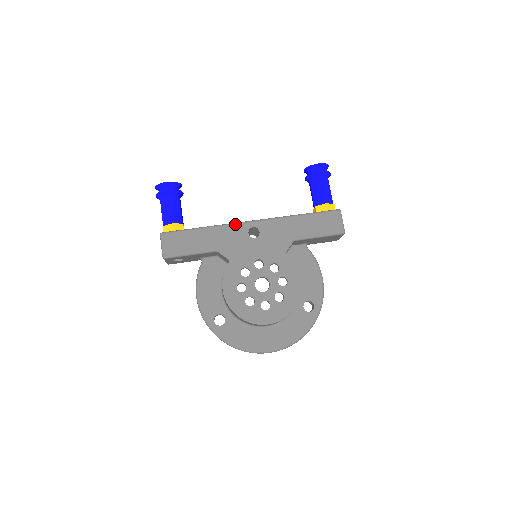
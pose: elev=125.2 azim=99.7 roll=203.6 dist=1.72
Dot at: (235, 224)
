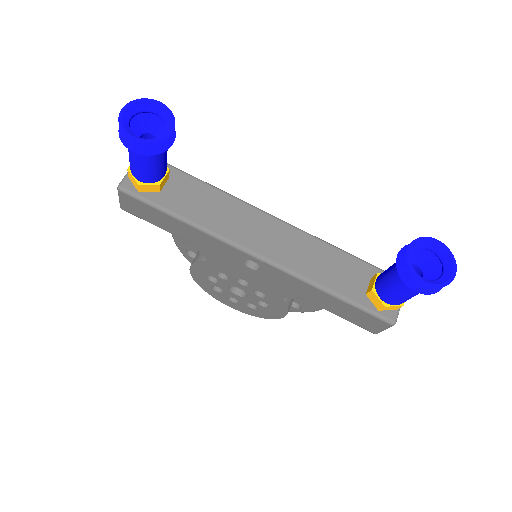
Dot at: (229, 245)
